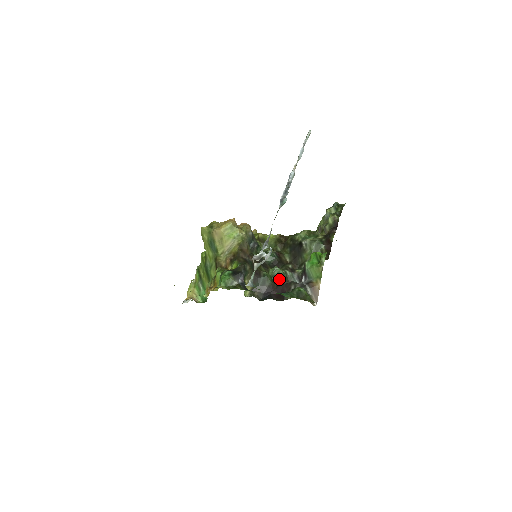
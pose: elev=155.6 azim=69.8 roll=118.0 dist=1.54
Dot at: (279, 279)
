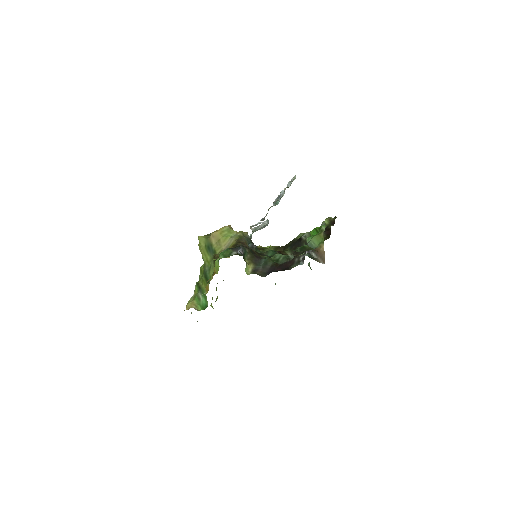
Dot at: (282, 261)
